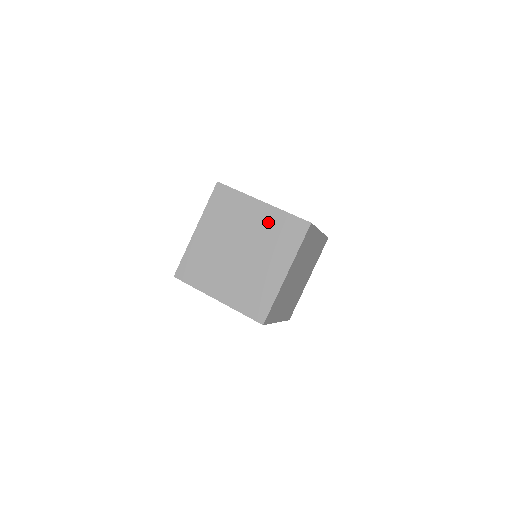
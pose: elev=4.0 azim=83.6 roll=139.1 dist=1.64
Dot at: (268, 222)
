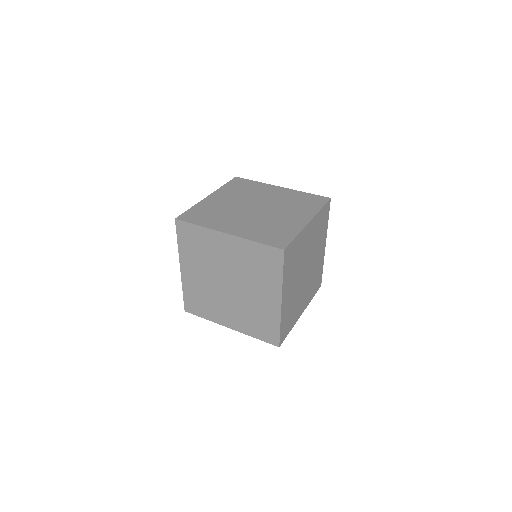
Dot at: (287, 196)
